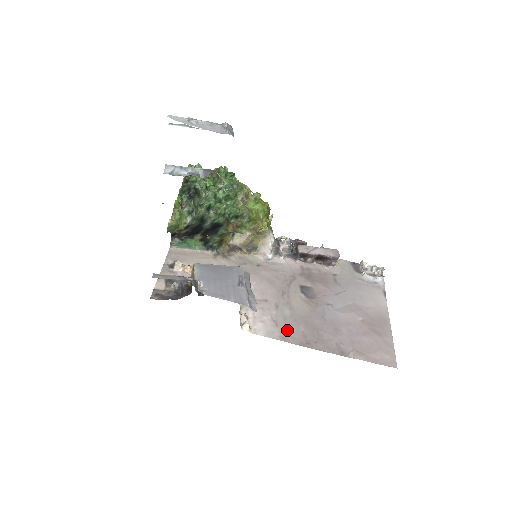
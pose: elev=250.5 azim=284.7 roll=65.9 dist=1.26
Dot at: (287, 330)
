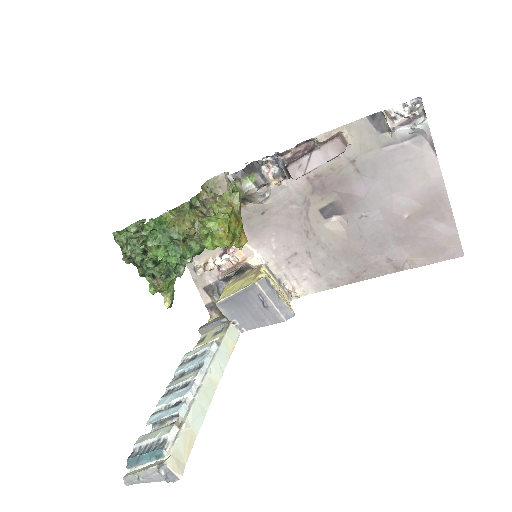
Dot at: (331, 275)
